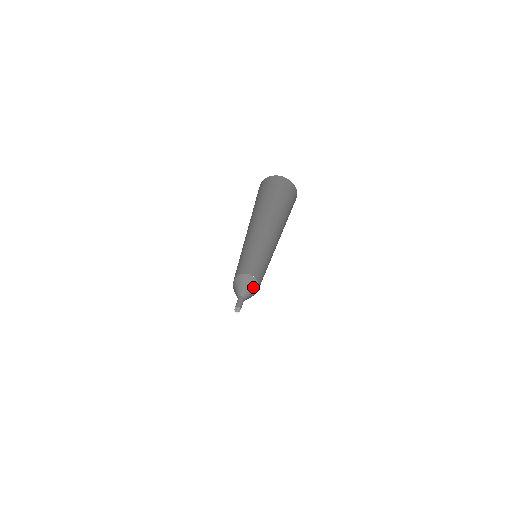
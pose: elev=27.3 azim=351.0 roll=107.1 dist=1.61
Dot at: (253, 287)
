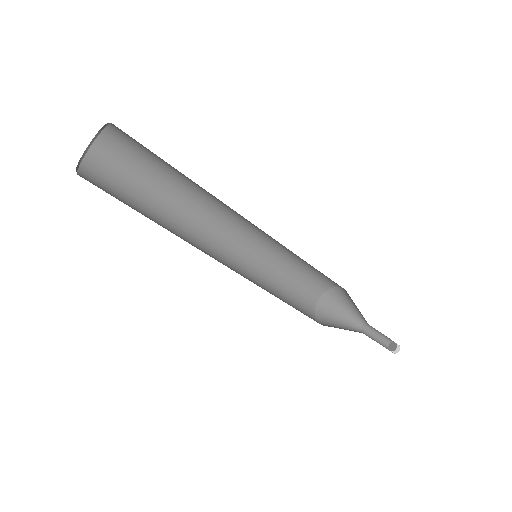
Dot at: (348, 299)
